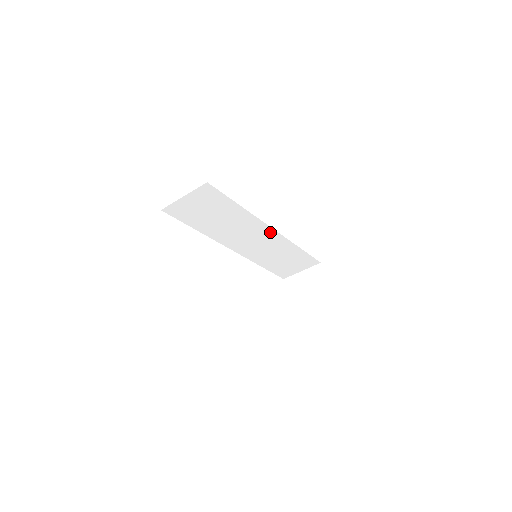
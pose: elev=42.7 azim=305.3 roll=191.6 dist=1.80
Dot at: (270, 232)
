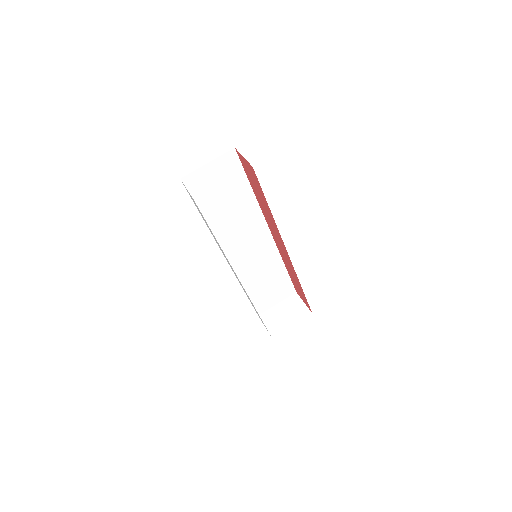
Dot at: (266, 235)
